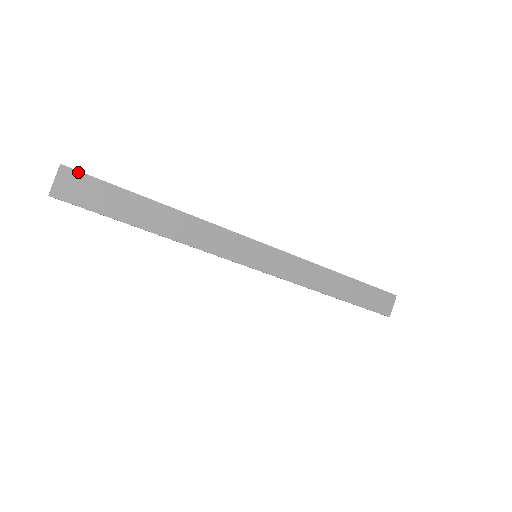
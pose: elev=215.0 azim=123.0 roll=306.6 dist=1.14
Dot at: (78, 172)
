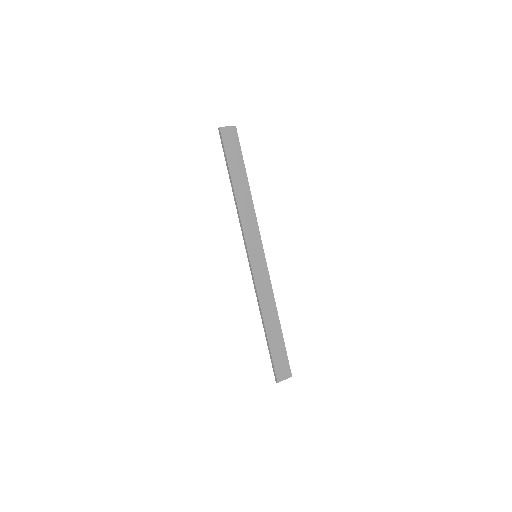
Dot at: (237, 135)
